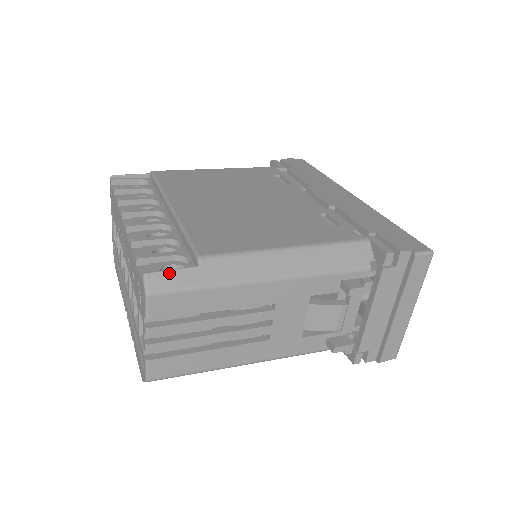
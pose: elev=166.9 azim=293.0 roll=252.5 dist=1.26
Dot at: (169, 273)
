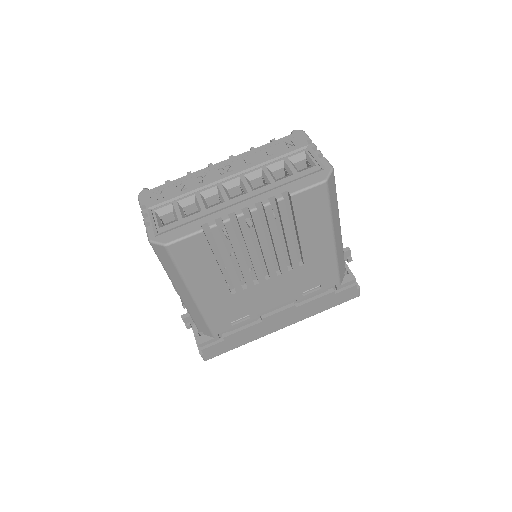
Dot at: occluded
